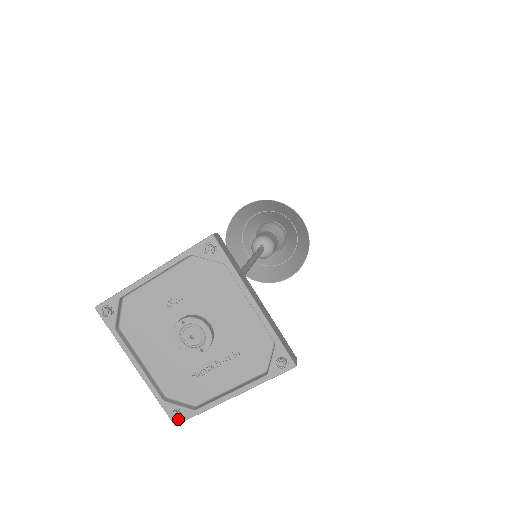
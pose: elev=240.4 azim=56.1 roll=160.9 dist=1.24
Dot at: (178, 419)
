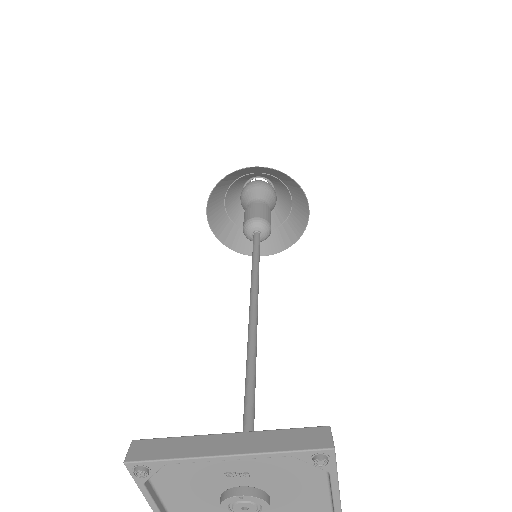
Dot at: out of frame
